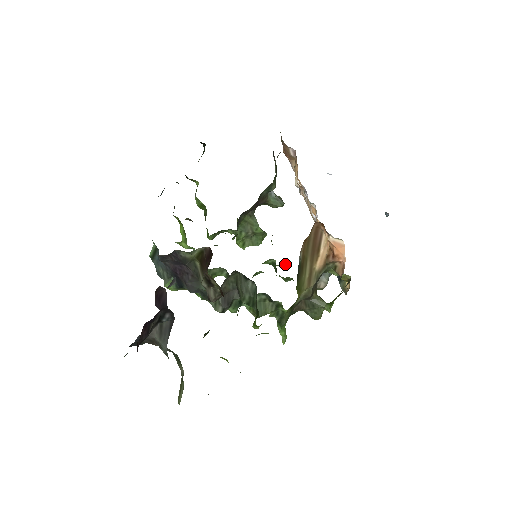
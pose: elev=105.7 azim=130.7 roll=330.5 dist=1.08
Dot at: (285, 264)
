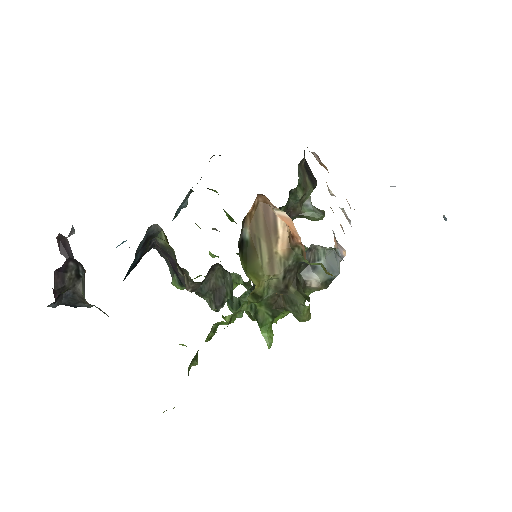
Dot at: occluded
